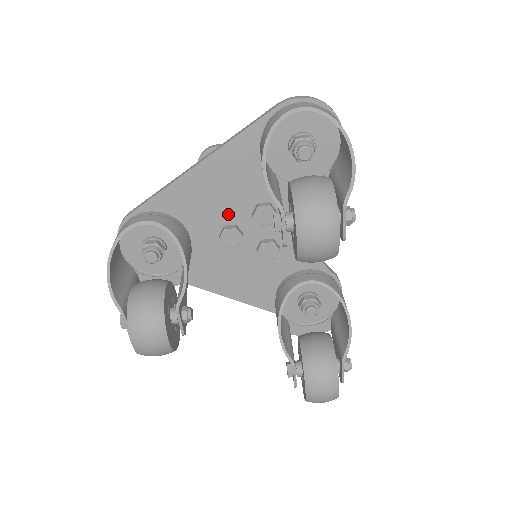
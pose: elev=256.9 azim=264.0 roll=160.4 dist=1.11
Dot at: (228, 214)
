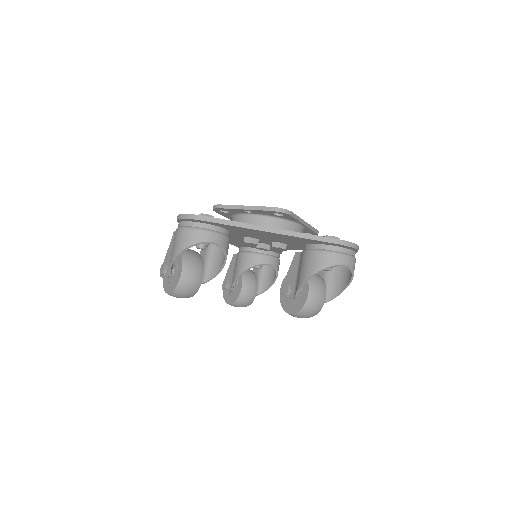
Dot at: (260, 238)
